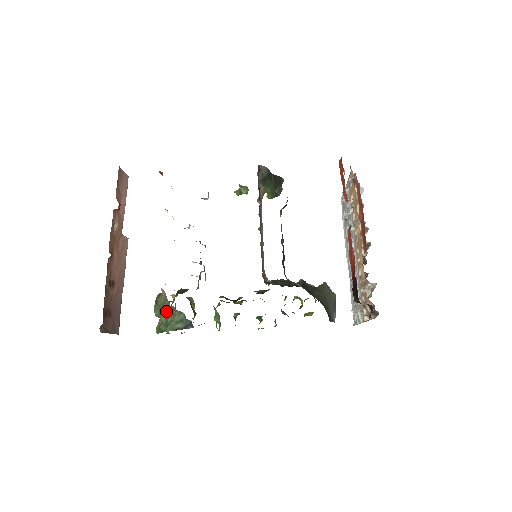
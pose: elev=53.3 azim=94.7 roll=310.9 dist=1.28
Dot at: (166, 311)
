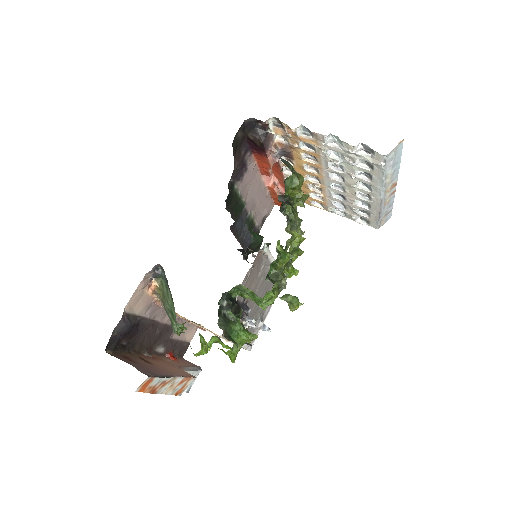
Dot at: (165, 306)
